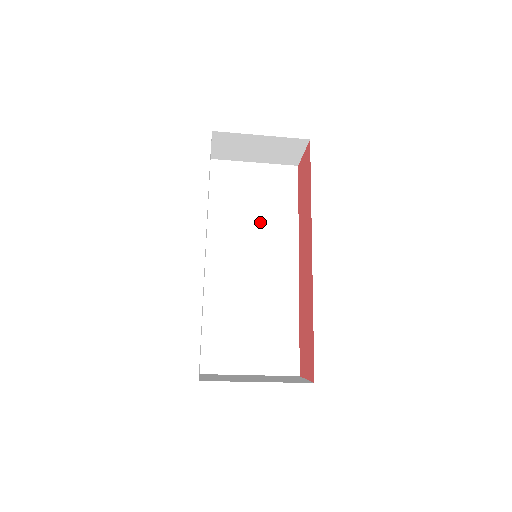
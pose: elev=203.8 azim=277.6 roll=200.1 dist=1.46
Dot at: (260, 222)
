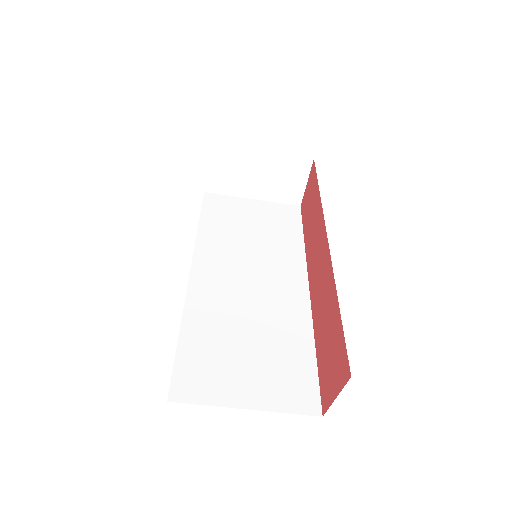
Dot at: (259, 245)
